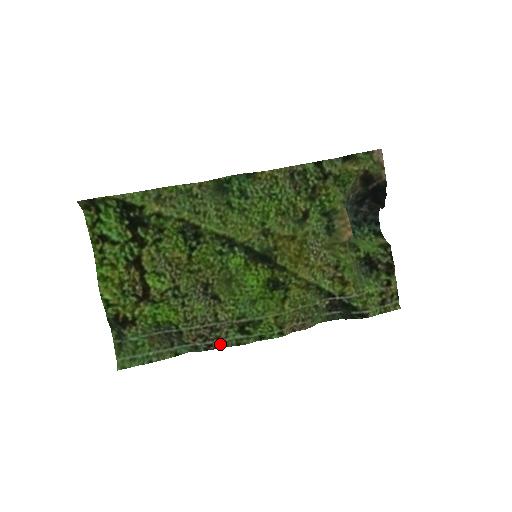
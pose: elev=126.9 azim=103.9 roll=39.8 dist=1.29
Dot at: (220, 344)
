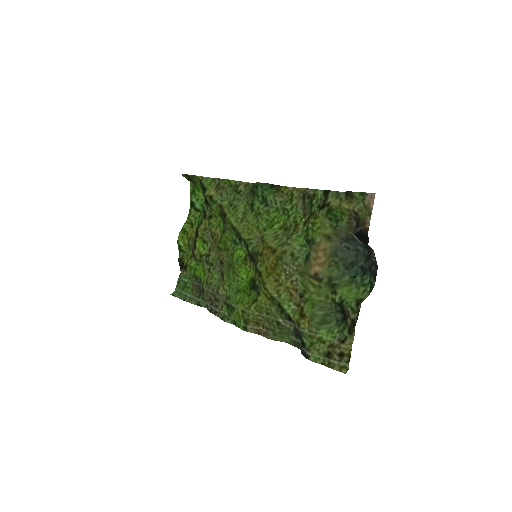
Dot at: (216, 312)
